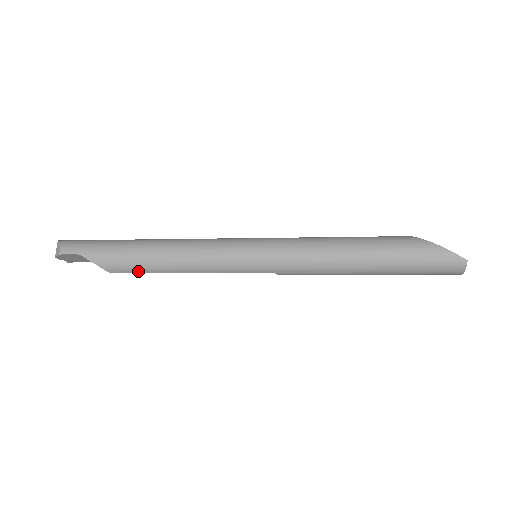
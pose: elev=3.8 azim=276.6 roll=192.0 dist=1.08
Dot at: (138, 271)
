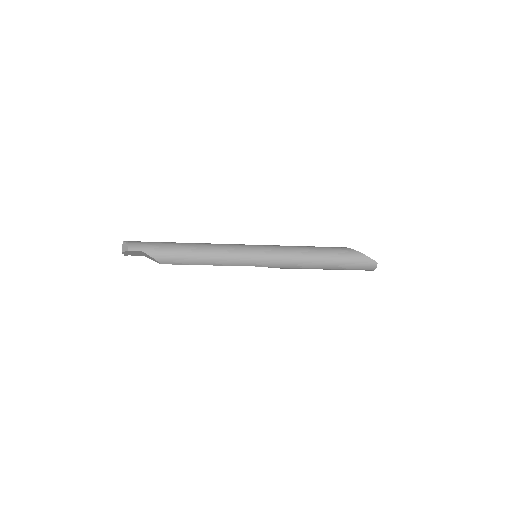
Dot at: (181, 263)
